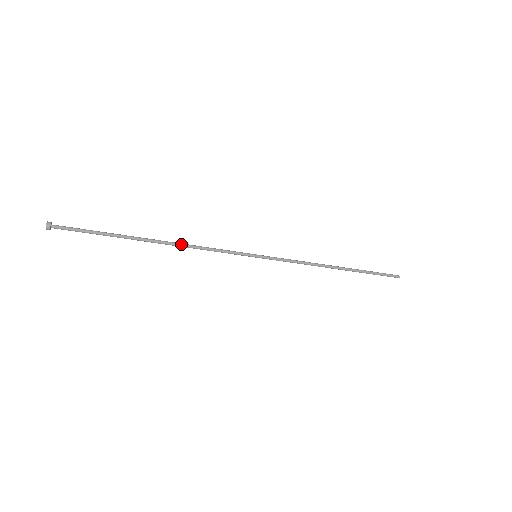
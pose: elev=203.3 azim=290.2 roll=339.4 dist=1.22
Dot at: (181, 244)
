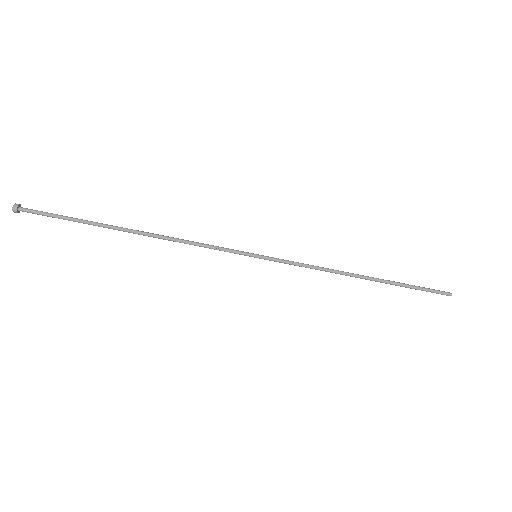
Dot at: (164, 236)
